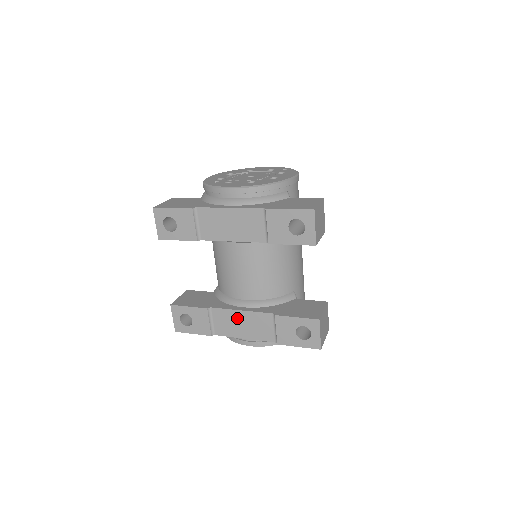
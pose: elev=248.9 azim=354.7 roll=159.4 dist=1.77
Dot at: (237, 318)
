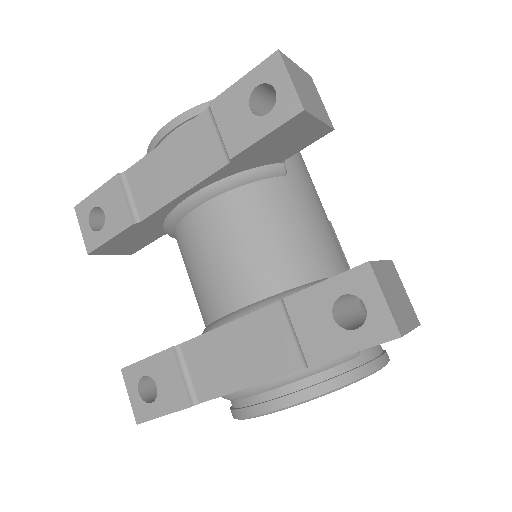
Dot at: (224, 345)
